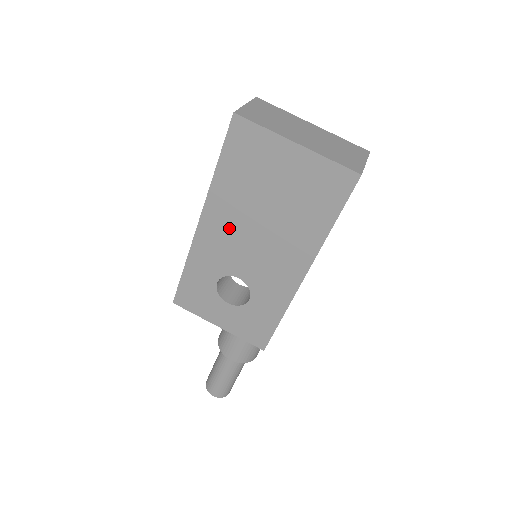
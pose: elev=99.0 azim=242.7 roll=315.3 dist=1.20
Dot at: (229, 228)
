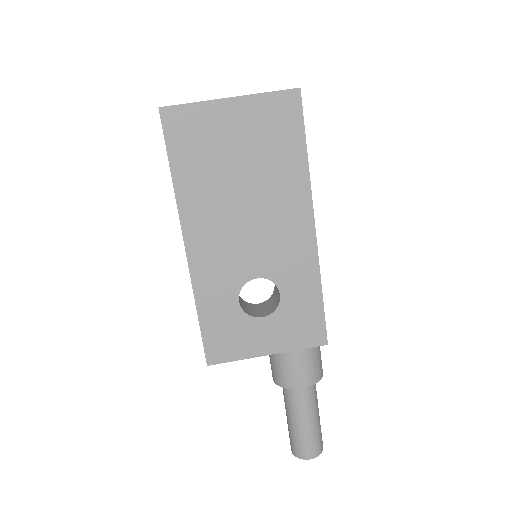
Dot at: (217, 229)
